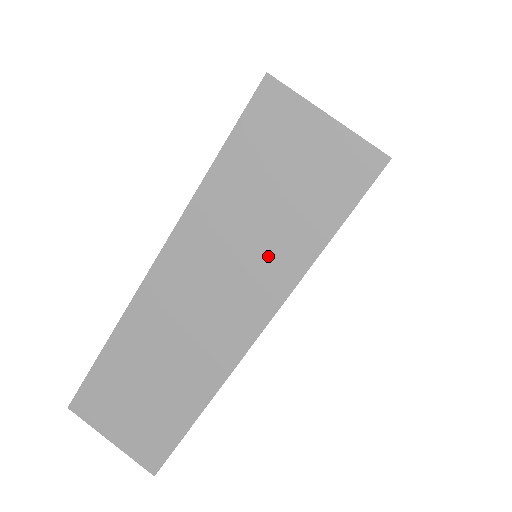
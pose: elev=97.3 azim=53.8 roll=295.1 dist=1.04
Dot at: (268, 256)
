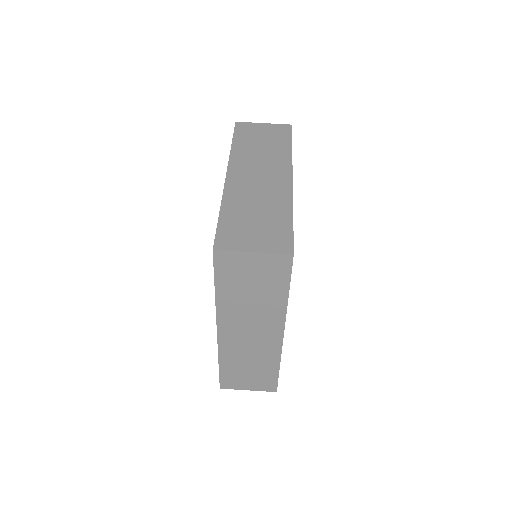
Dot at: (274, 154)
